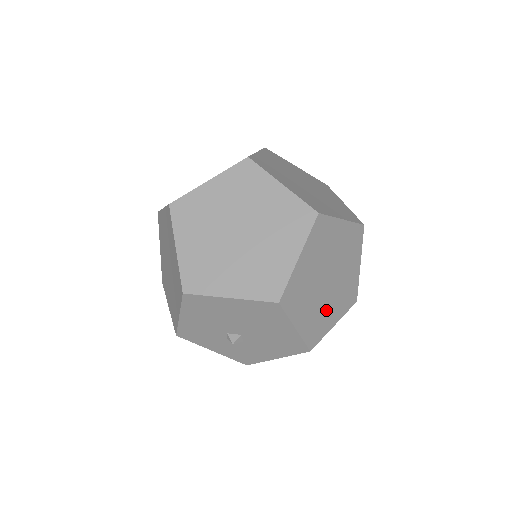
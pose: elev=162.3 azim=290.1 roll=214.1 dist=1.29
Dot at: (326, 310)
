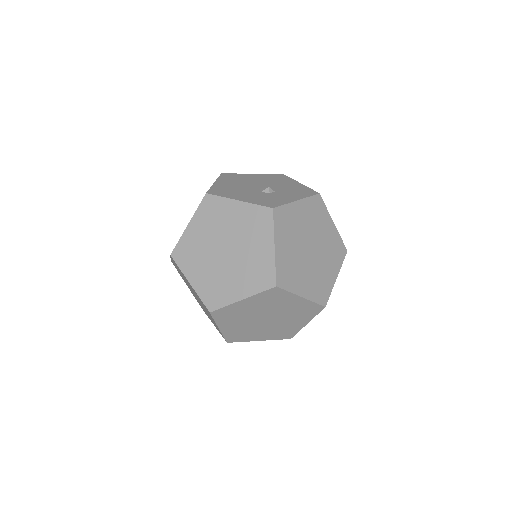
Dot at: occluded
